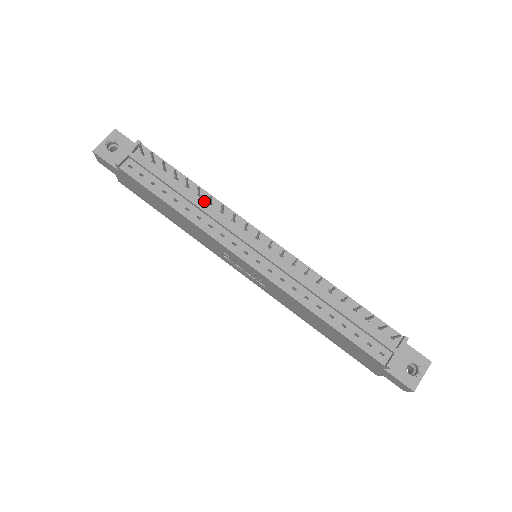
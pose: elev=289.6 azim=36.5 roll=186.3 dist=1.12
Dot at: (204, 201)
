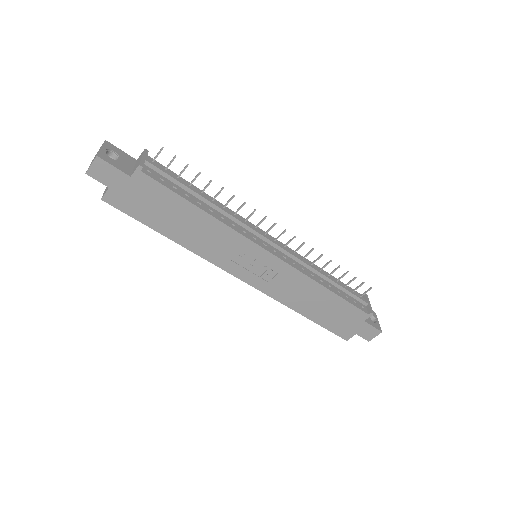
Dot at: occluded
